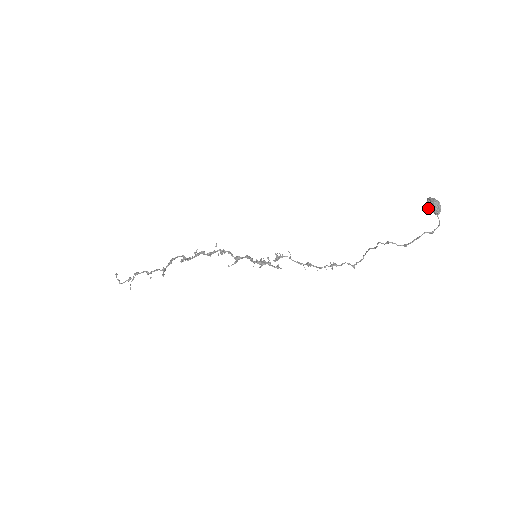
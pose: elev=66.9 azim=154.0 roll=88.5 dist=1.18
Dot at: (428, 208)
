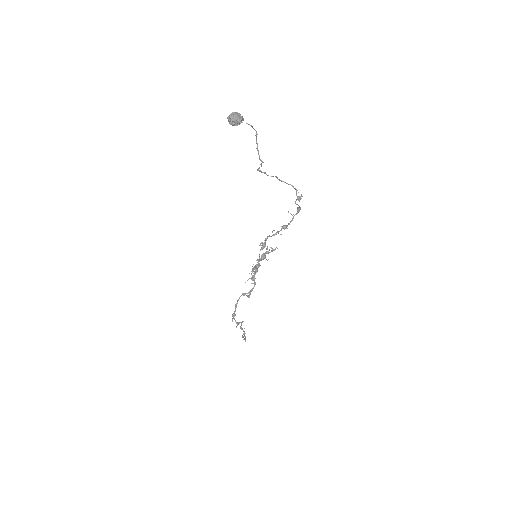
Dot at: occluded
